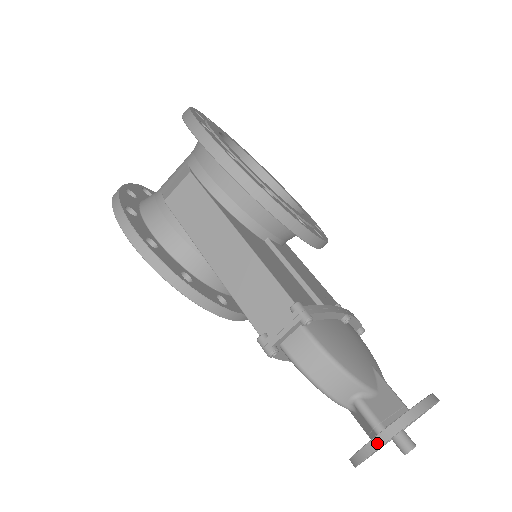
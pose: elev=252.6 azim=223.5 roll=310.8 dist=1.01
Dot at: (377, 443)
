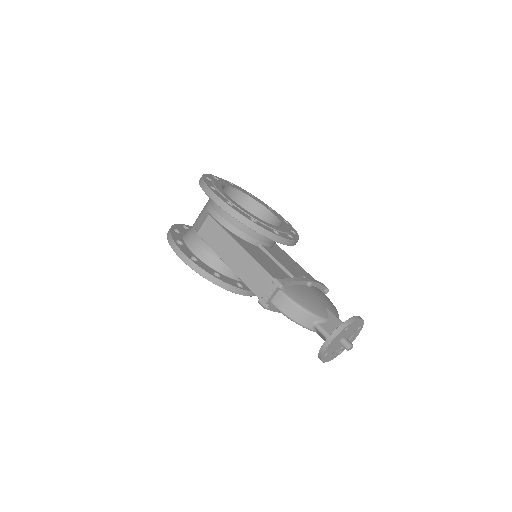
Dot at: (326, 344)
